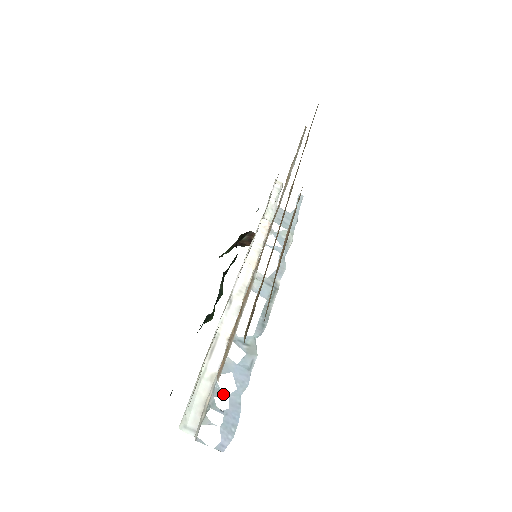
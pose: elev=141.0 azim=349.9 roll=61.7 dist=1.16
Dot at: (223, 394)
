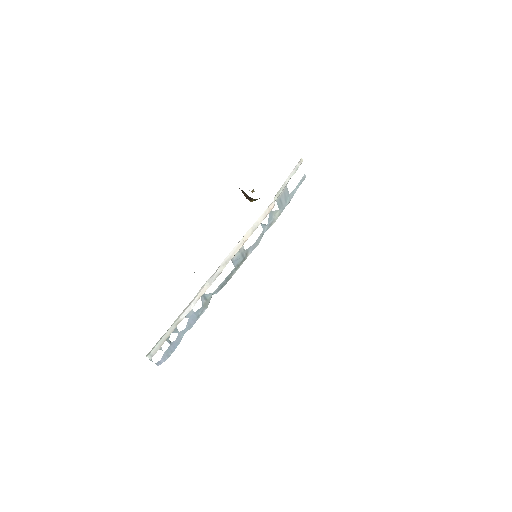
Dot at: (176, 331)
